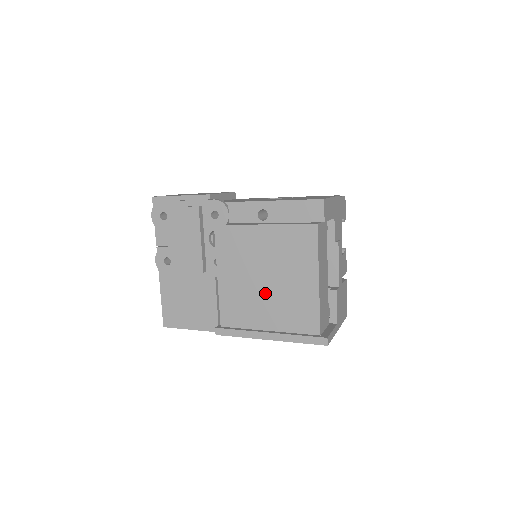
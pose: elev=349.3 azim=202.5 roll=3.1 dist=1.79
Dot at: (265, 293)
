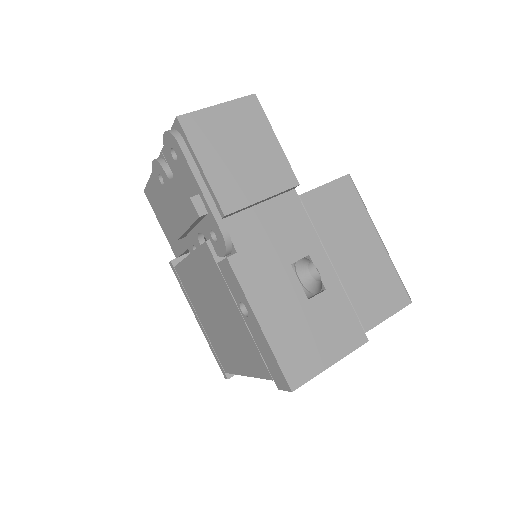
Dot at: (211, 316)
